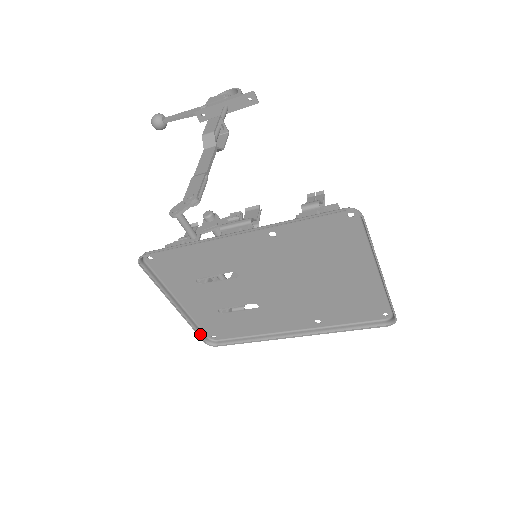
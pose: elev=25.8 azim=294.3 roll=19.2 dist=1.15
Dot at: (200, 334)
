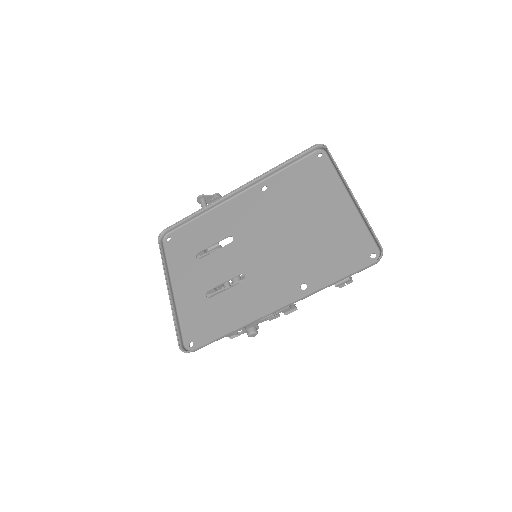
Dot at: (178, 334)
